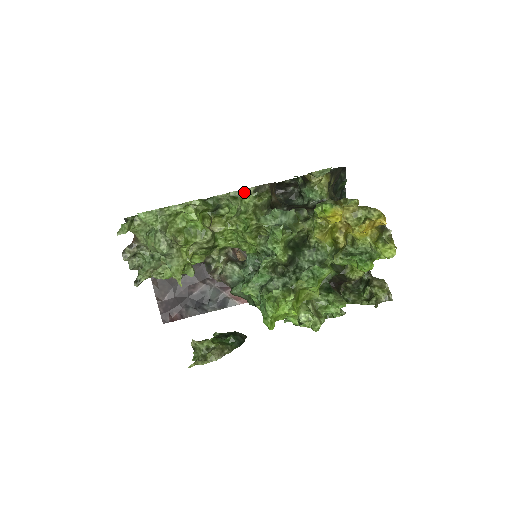
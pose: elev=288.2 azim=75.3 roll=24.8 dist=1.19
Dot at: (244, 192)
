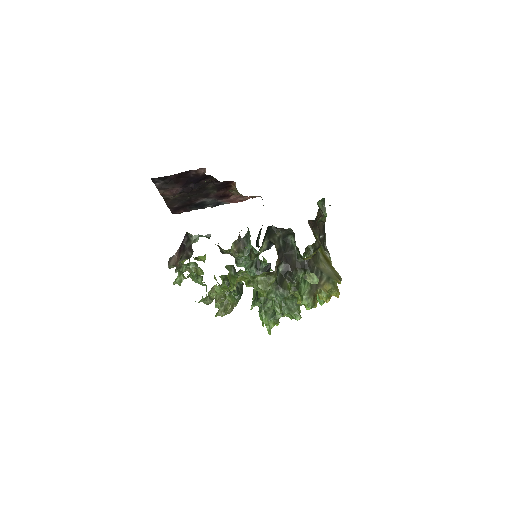
Dot at: (260, 275)
